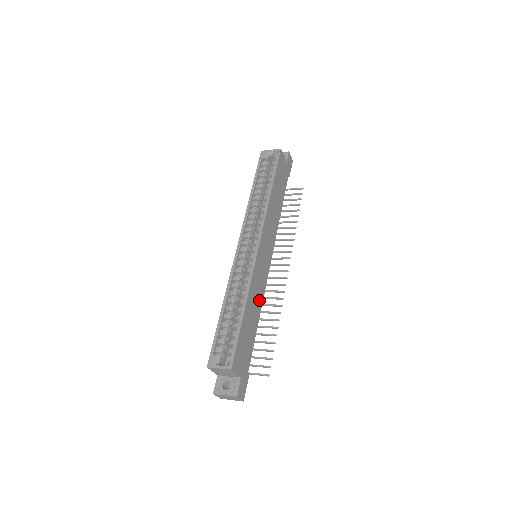
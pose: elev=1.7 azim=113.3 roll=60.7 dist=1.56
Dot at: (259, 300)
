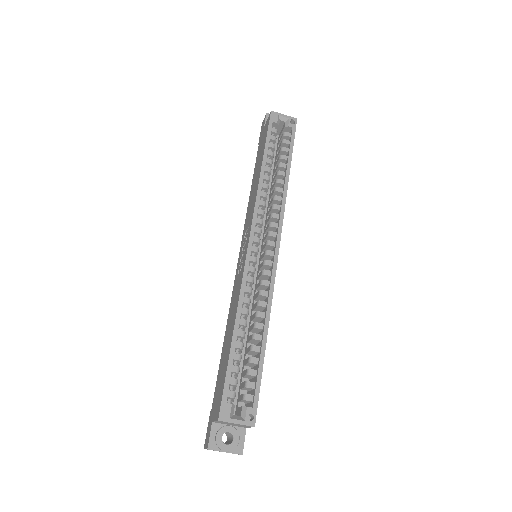
Dot at: occluded
